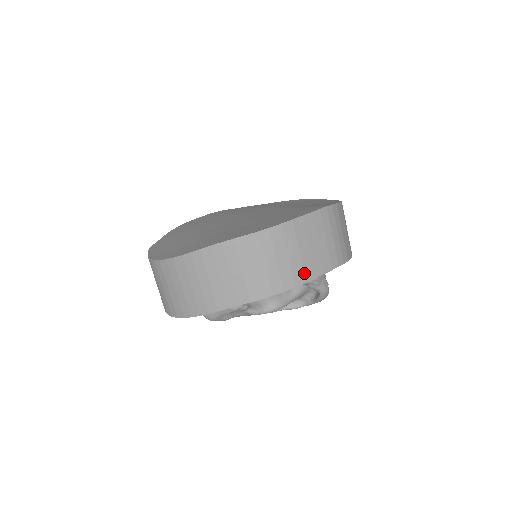
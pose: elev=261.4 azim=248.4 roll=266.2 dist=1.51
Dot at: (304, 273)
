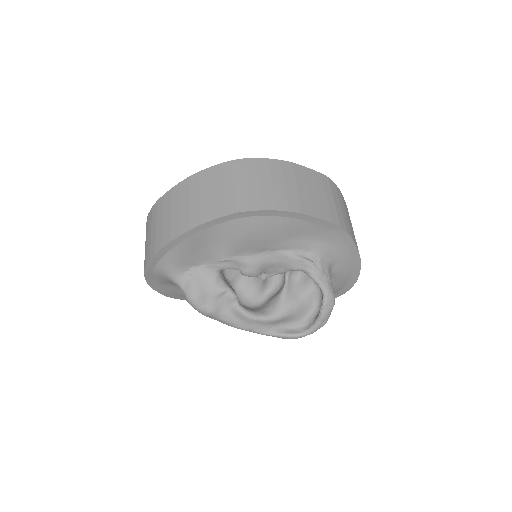
Dot at: (300, 205)
